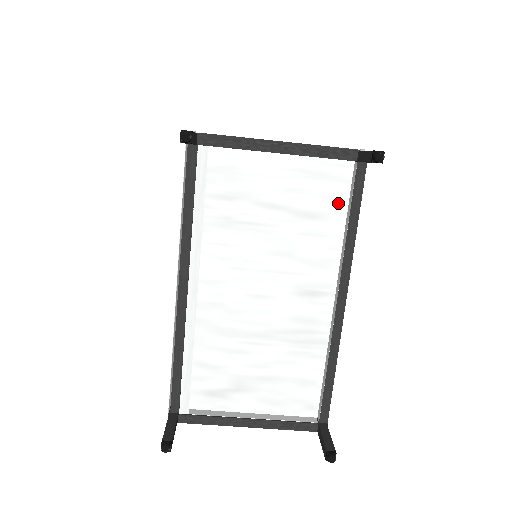
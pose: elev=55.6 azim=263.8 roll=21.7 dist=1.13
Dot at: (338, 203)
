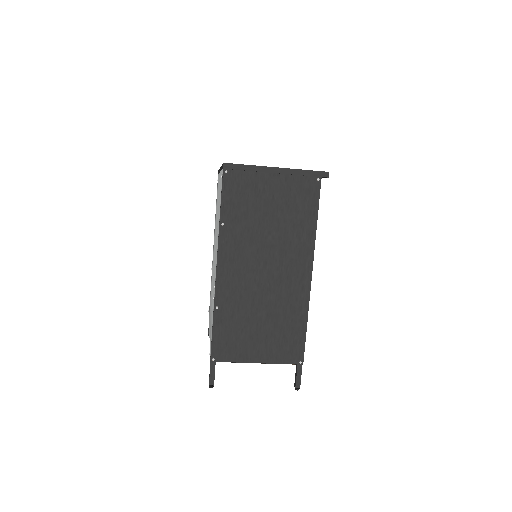
Dot at: occluded
